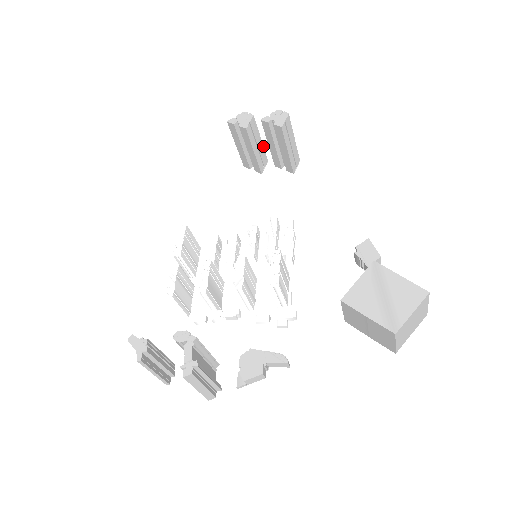
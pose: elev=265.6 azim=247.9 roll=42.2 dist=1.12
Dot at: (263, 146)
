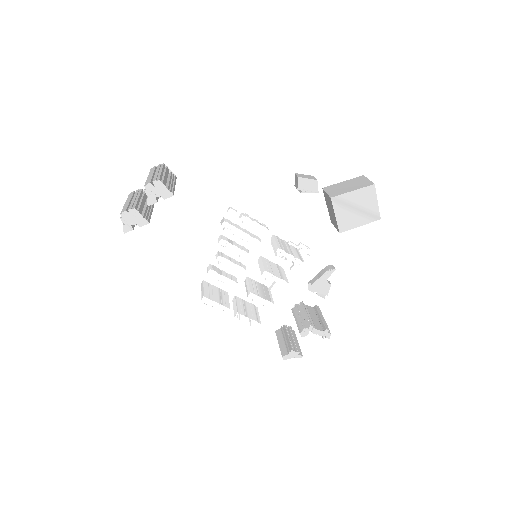
Dot at: (139, 195)
